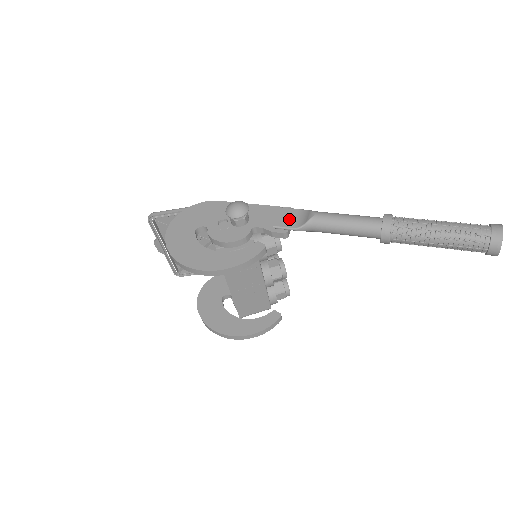
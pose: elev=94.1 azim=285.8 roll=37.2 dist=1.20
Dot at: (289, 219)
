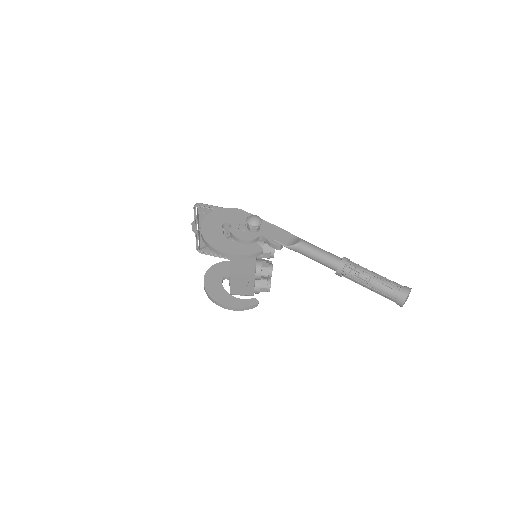
Dot at: (285, 239)
